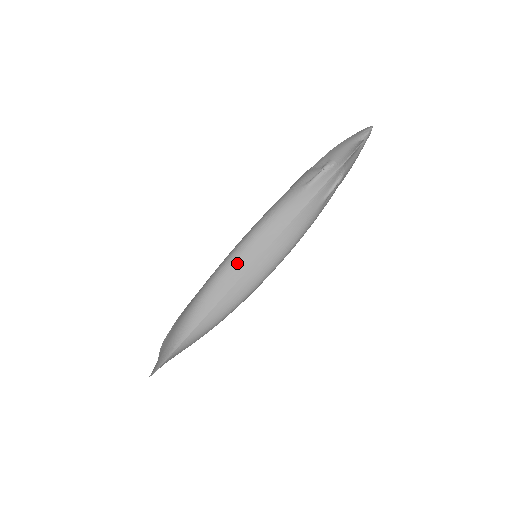
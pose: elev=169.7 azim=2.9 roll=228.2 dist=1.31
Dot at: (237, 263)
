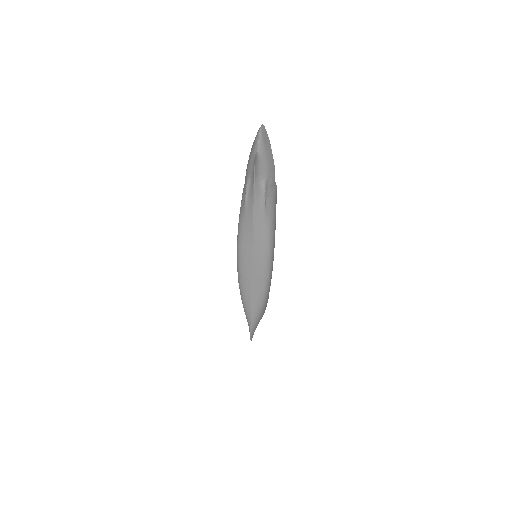
Dot at: (242, 273)
